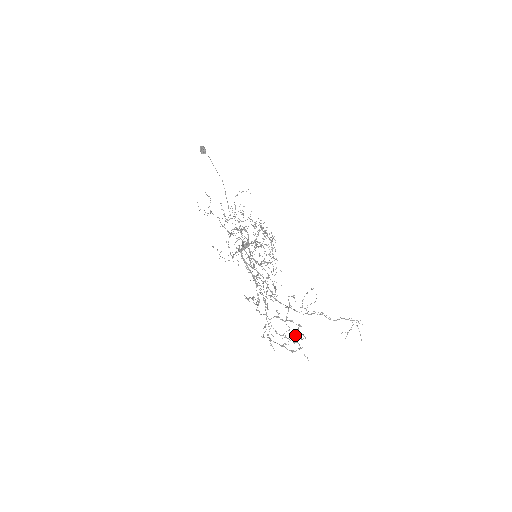
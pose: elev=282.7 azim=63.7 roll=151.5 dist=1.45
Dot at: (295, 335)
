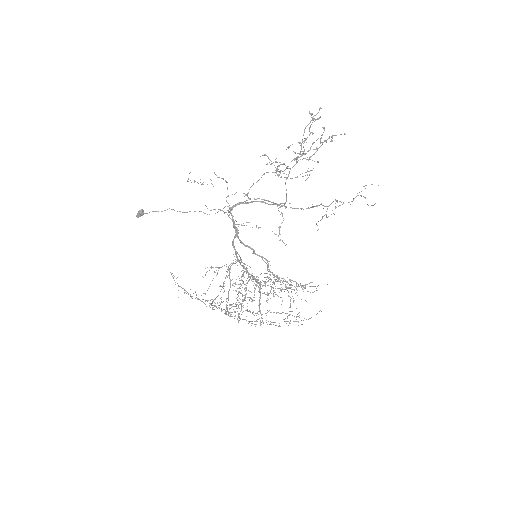
Dot at: (320, 143)
